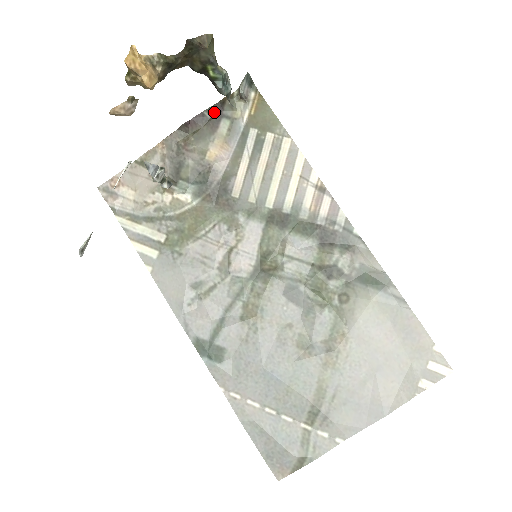
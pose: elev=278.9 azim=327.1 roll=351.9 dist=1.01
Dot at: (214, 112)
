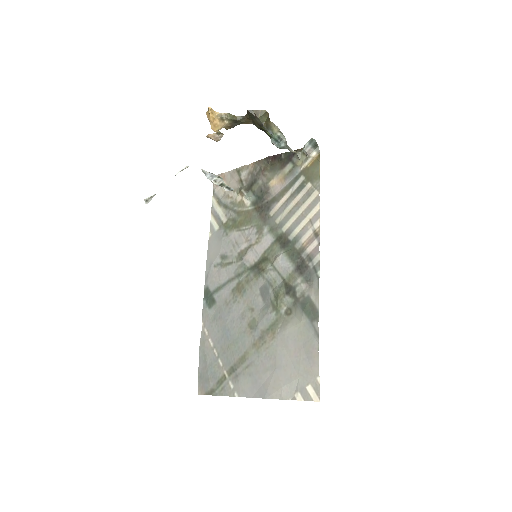
Dot at: (288, 156)
